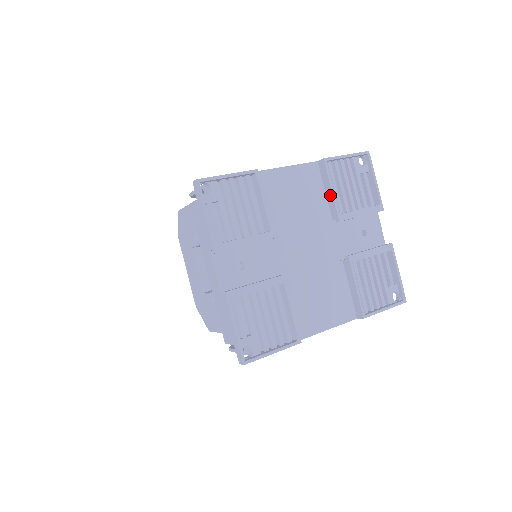
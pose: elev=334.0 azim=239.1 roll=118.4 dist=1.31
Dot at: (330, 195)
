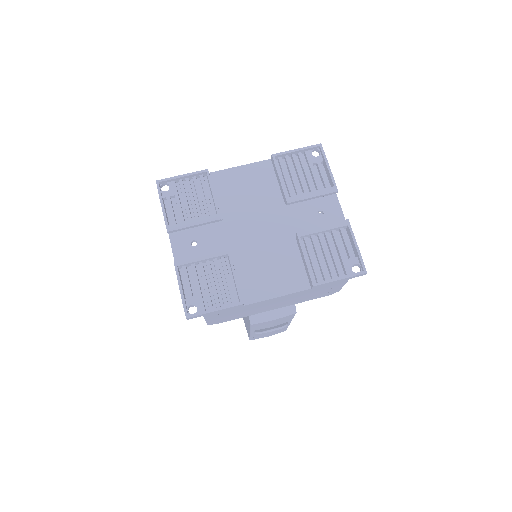
Dot at: (280, 183)
